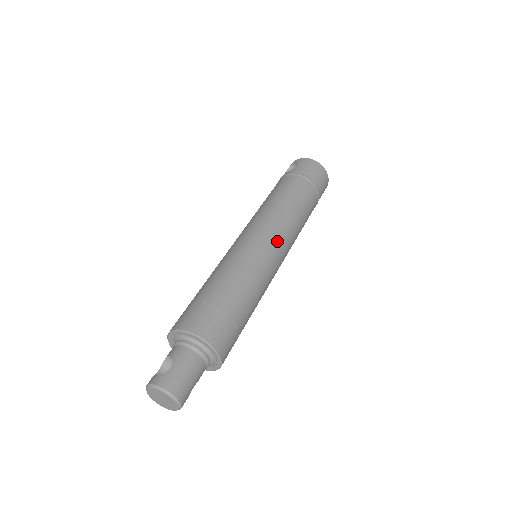
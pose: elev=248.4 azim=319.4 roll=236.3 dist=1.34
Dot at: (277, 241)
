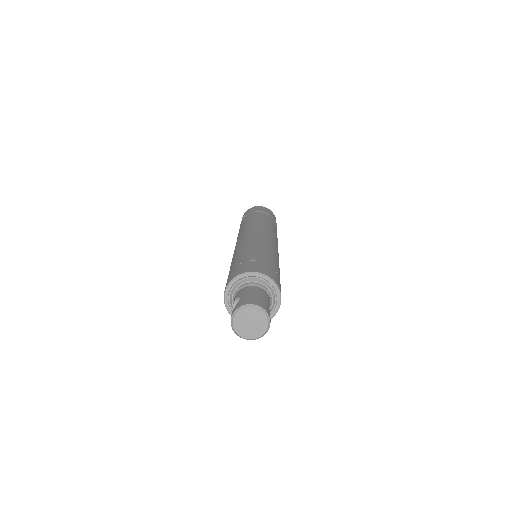
Dot at: (263, 233)
